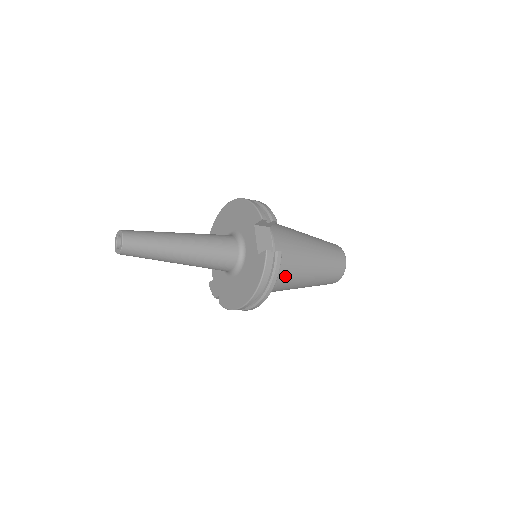
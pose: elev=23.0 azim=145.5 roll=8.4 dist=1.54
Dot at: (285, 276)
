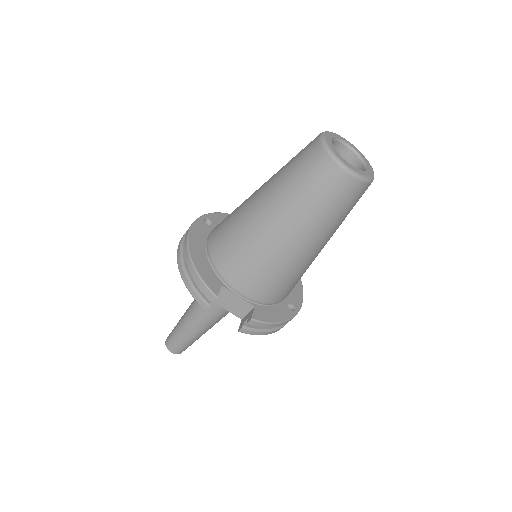
Dot at: (291, 283)
